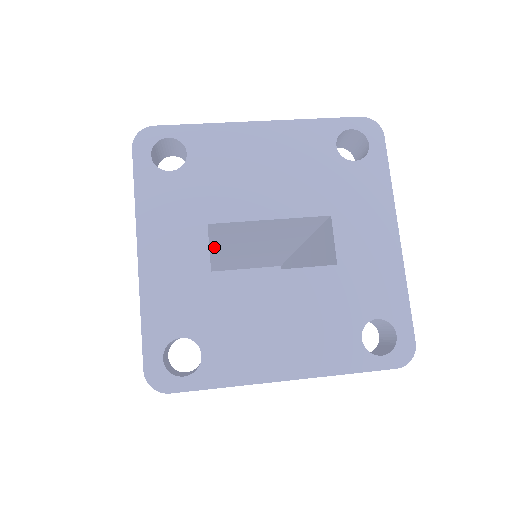
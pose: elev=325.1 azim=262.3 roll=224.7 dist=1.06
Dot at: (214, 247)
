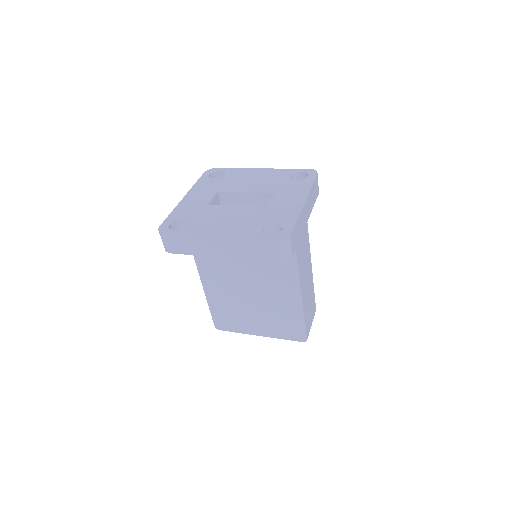
Dot at: occluded
